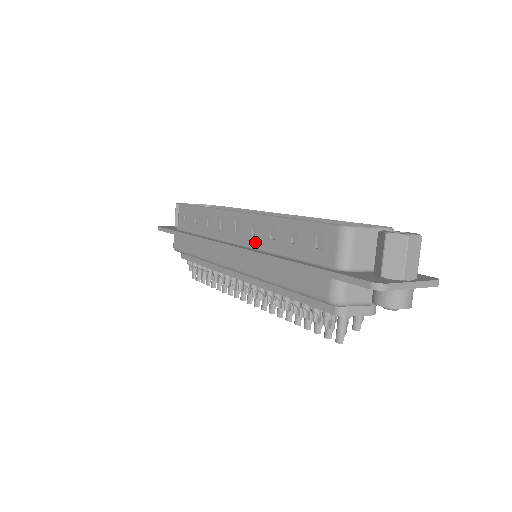
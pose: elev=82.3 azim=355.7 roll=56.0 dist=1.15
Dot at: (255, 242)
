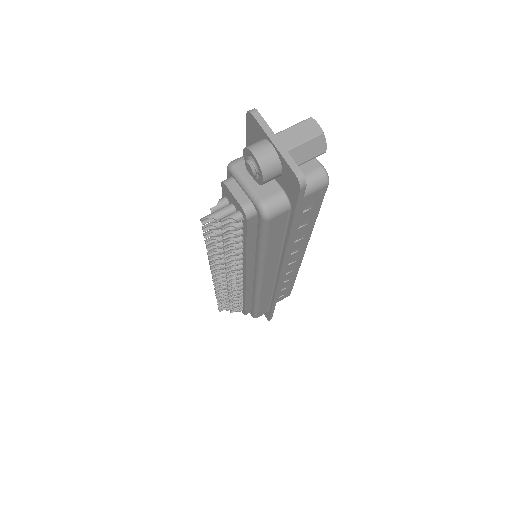
Dot at: occluded
